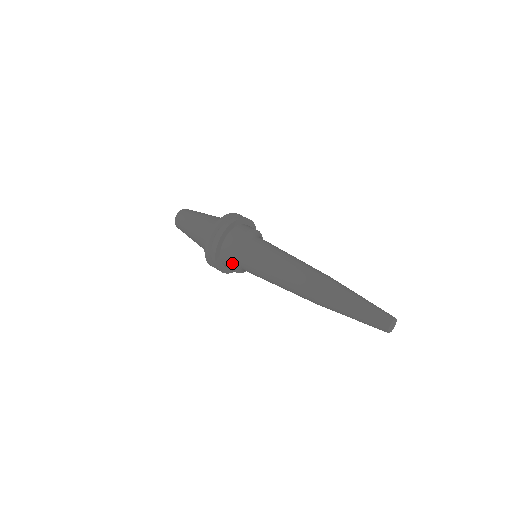
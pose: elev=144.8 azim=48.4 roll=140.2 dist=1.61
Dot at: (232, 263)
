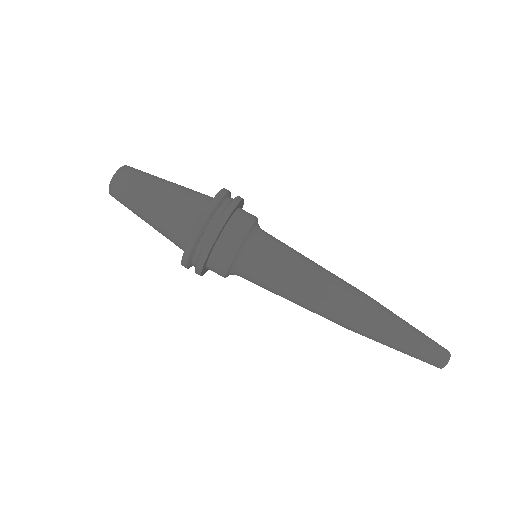
Dot at: occluded
